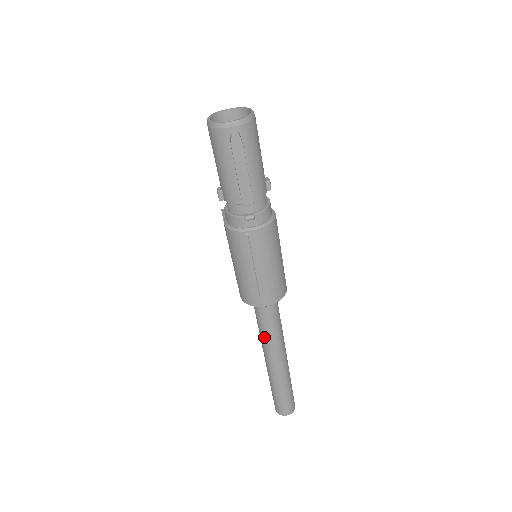
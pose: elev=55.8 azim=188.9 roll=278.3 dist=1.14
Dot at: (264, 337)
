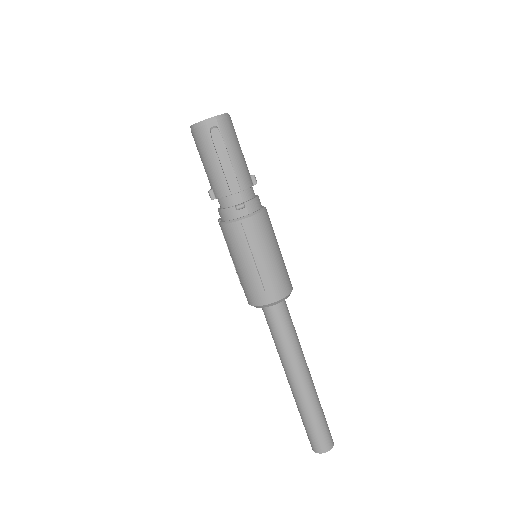
Dot at: (280, 348)
